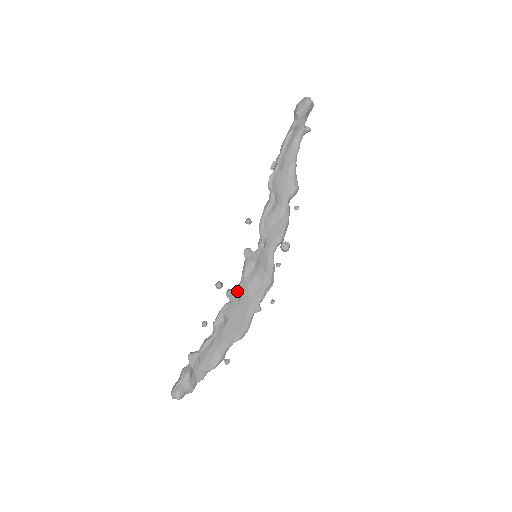
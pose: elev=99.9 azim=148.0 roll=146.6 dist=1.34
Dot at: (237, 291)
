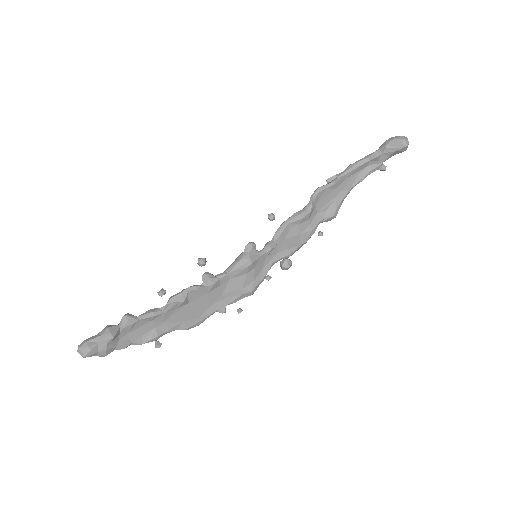
Dot at: (216, 279)
